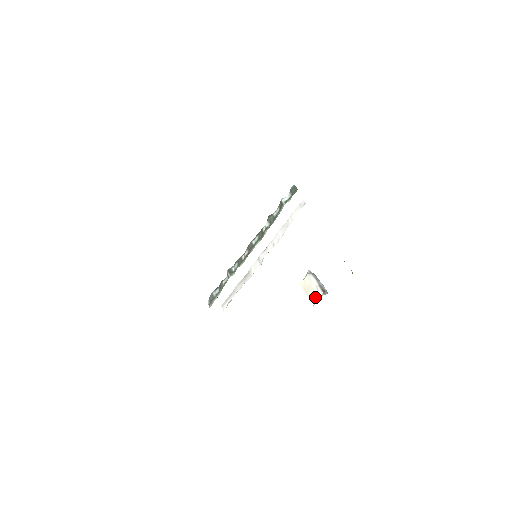
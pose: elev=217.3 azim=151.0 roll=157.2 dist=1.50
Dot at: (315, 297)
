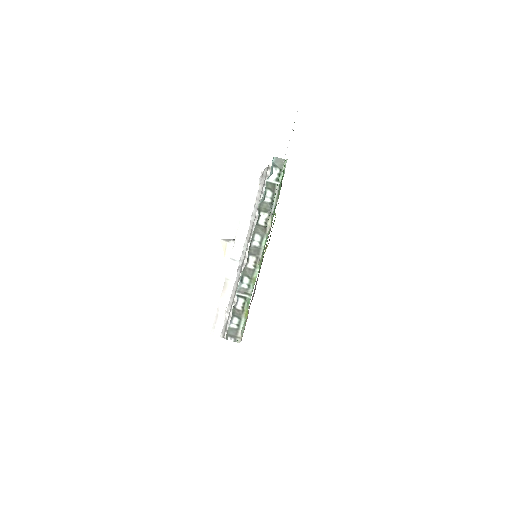
Dot at: occluded
